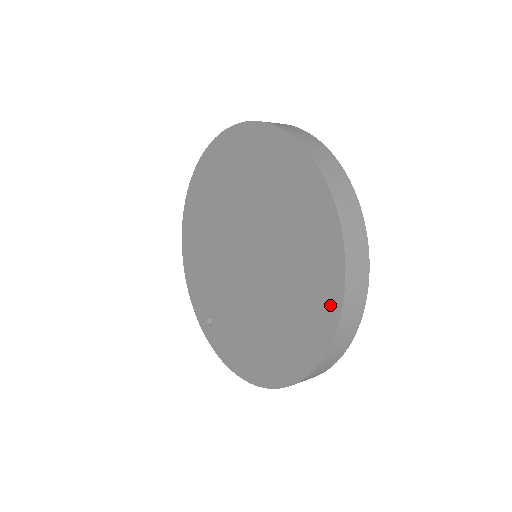
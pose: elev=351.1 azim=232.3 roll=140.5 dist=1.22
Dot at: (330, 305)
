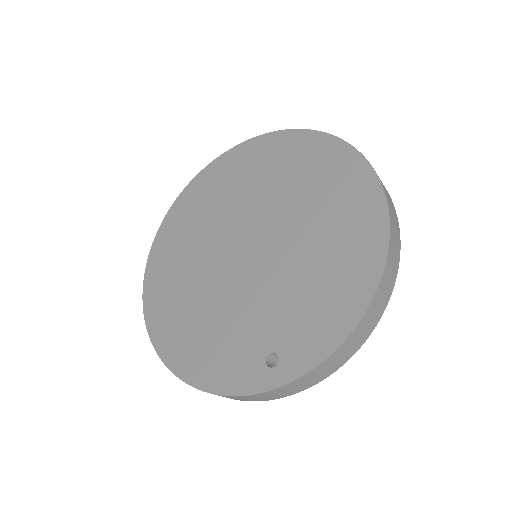
Dot at: (332, 149)
